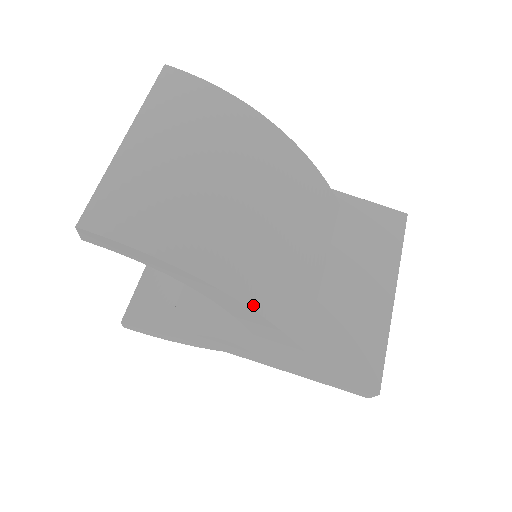
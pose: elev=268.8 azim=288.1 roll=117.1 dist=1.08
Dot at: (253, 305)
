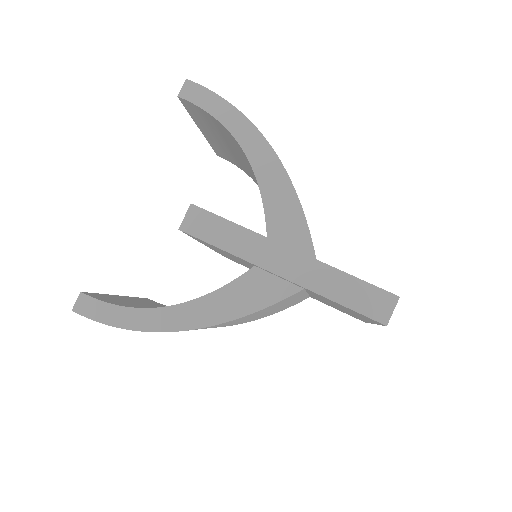
Dot at: (287, 174)
